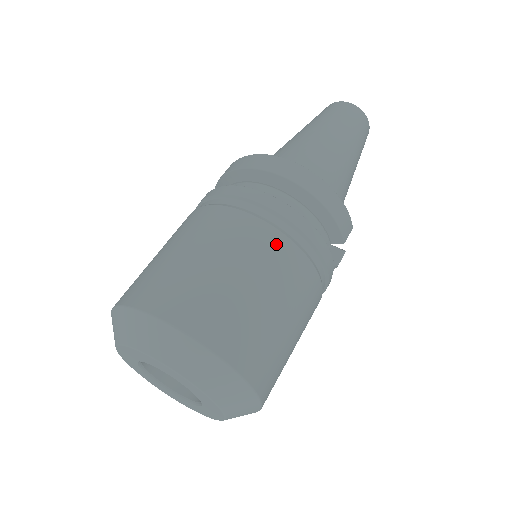
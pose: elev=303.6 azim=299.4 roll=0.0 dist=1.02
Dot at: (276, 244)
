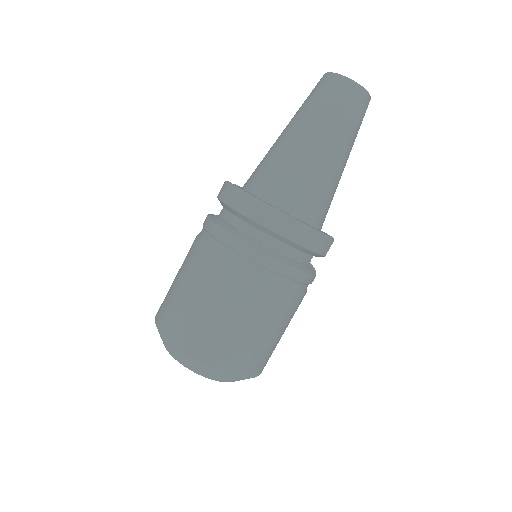
Dot at: (263, 292)
